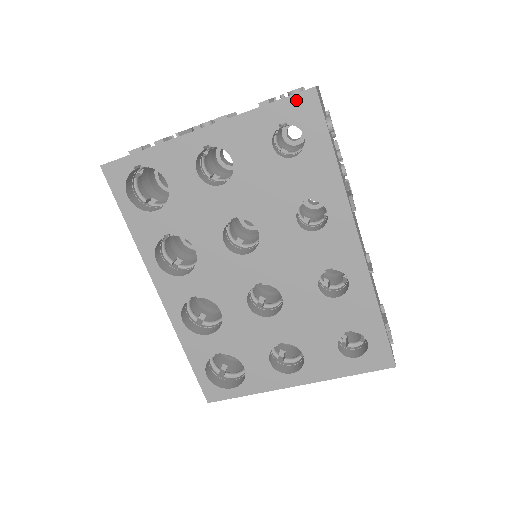
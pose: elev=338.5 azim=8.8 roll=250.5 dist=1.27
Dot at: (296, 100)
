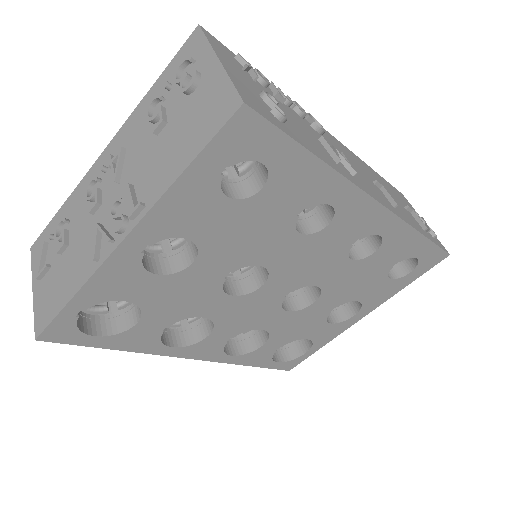
Dot at: (226, 135)
